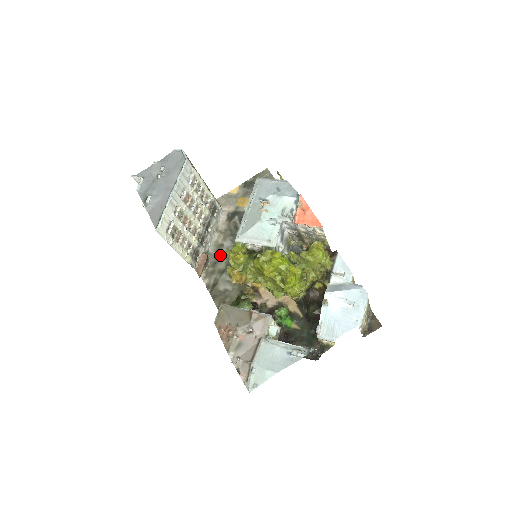
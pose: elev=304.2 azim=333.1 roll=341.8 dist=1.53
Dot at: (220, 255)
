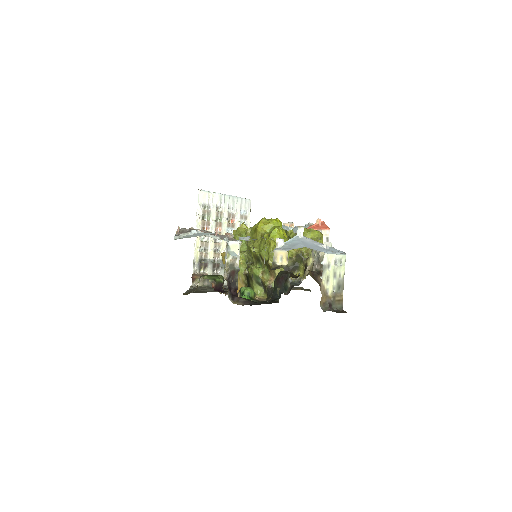
Dot at: occluded
